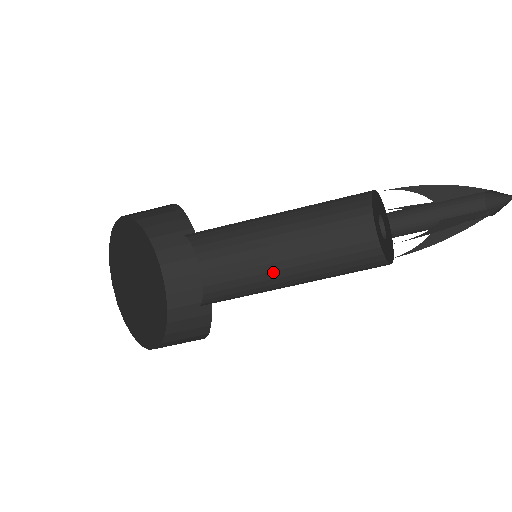
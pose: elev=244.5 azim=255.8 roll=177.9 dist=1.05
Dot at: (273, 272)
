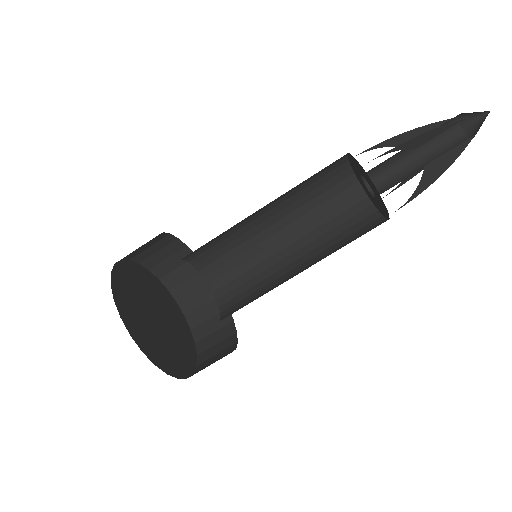
Dot at: (269, 248)
